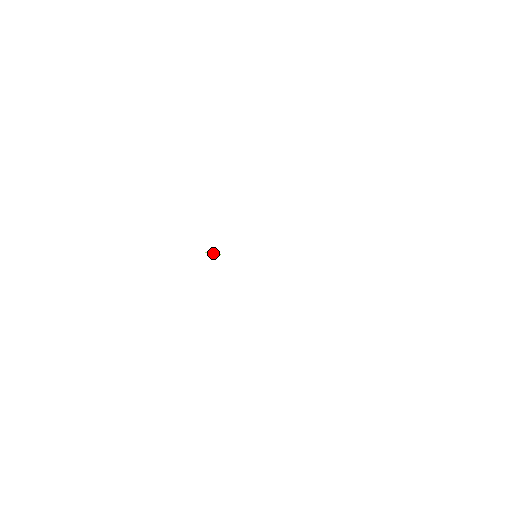
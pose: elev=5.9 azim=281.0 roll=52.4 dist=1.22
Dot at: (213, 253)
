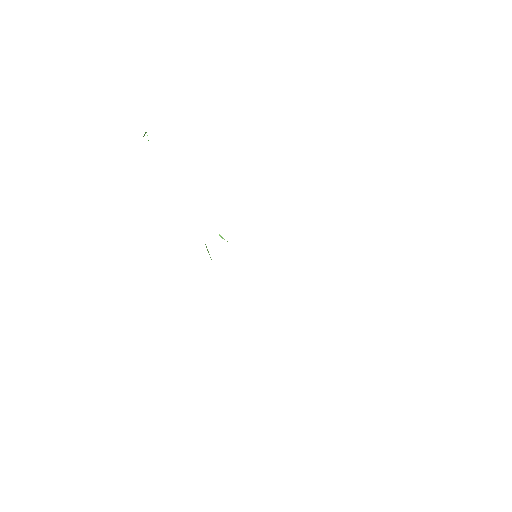
Dot at: occluded
